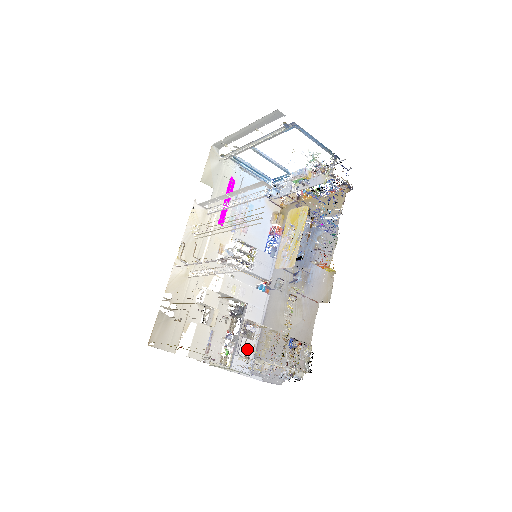
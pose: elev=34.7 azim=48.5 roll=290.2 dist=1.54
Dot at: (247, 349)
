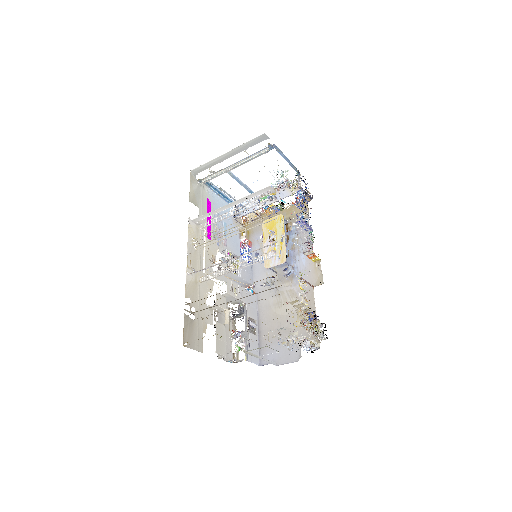
Dot at: (254, 343)
